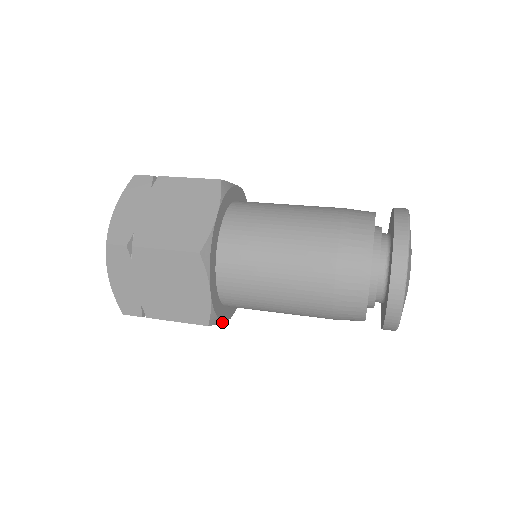
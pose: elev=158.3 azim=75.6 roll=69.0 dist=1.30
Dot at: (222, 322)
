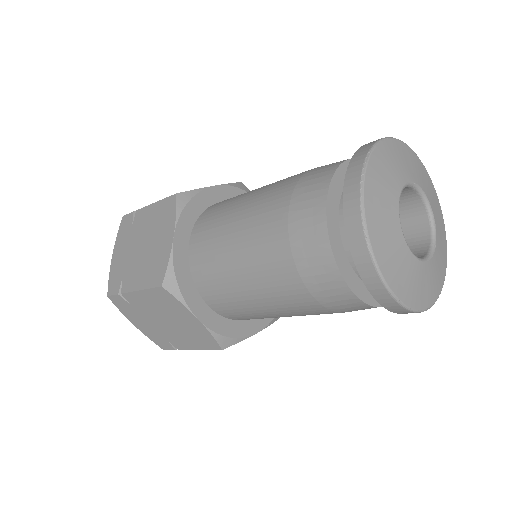
Dot at: (187, 308)
